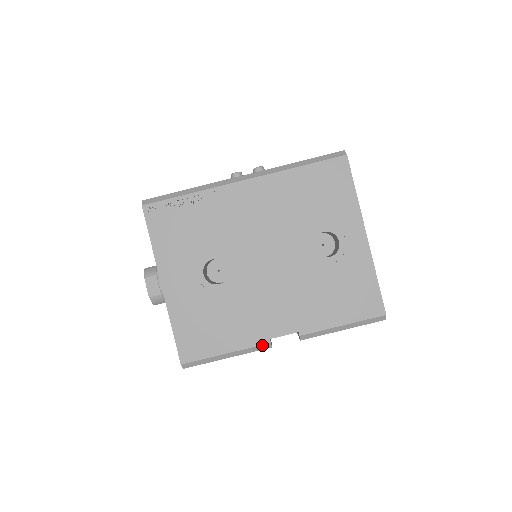
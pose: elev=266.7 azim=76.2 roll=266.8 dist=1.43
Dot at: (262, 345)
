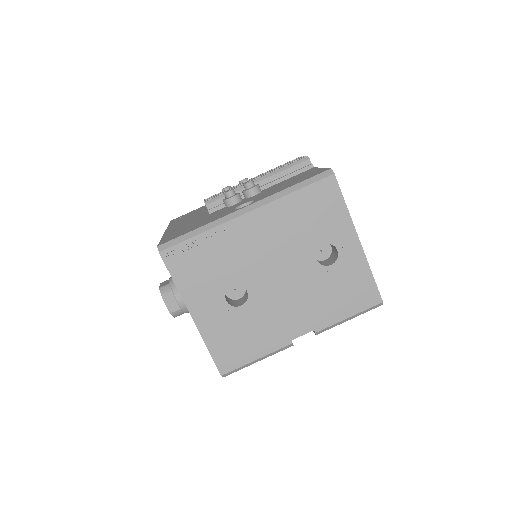
Dot at: (286, 346)
